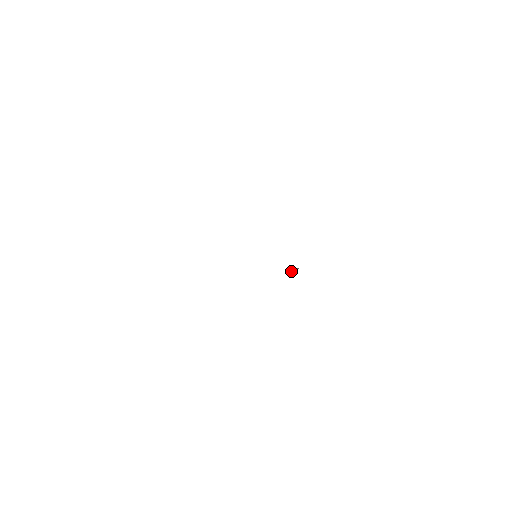
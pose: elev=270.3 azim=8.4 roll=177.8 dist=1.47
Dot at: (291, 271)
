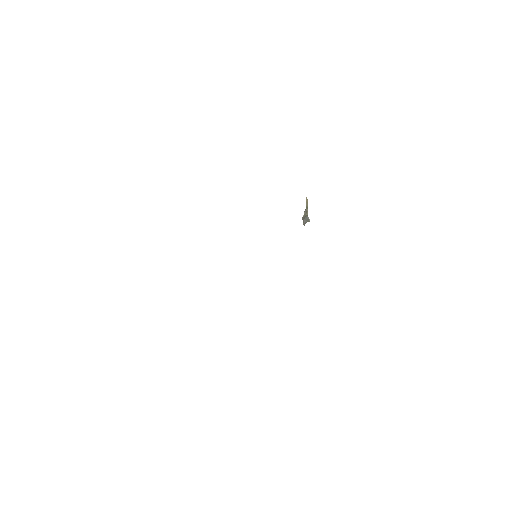
Dot at: occluded
